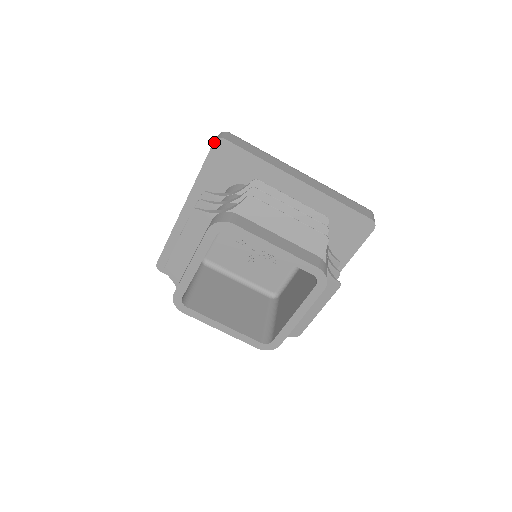
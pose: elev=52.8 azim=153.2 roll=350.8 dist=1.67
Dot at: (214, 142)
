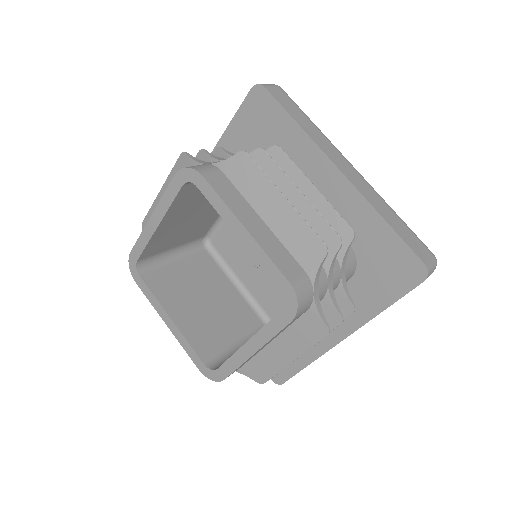
Dot at: (252, 88)
